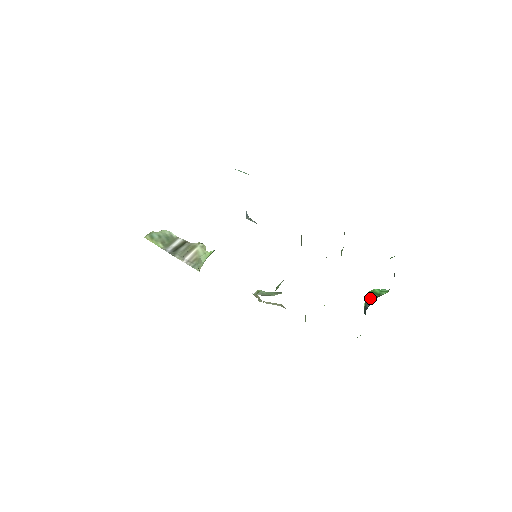
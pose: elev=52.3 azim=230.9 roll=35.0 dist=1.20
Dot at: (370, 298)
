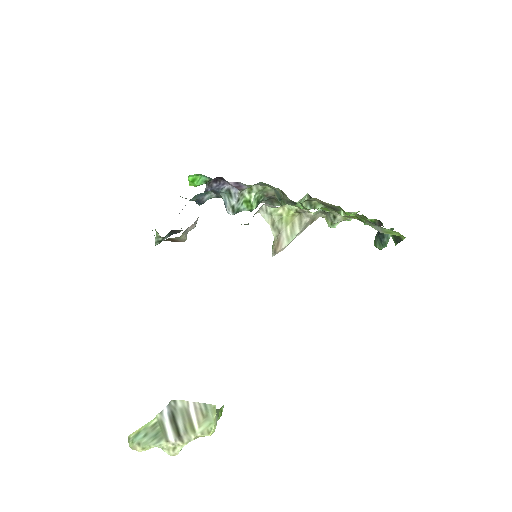
Dot at: (376, 235)
